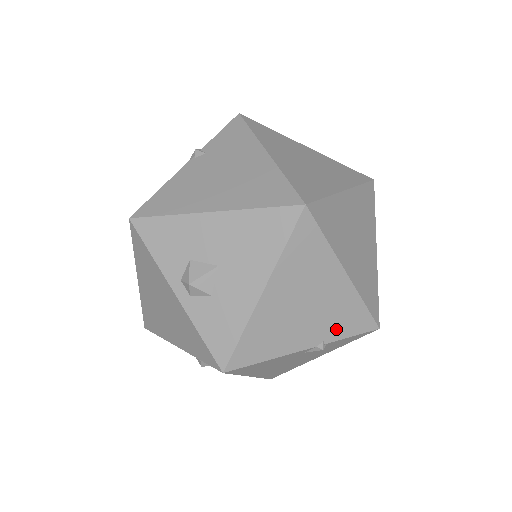
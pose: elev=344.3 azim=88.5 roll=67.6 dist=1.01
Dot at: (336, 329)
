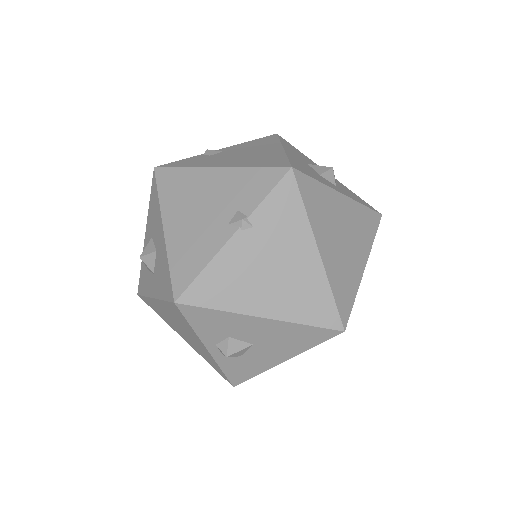
Dot at: occluded
